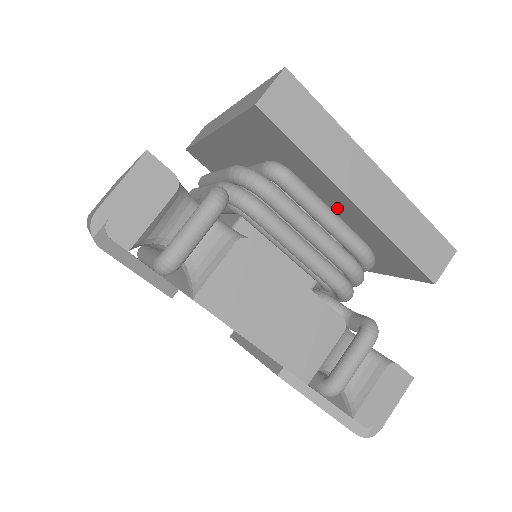
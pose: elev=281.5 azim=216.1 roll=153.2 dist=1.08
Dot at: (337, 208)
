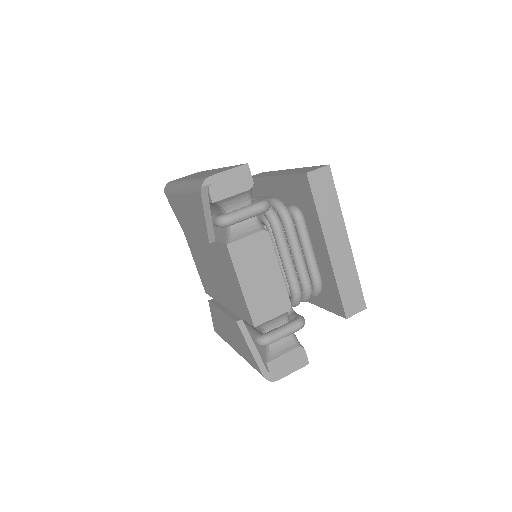
Dot at: (317, 249)
